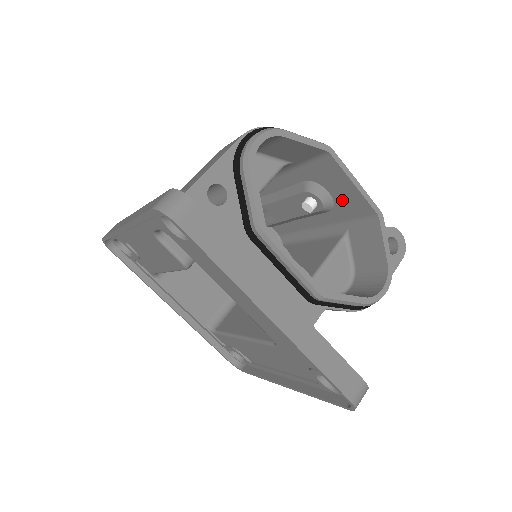
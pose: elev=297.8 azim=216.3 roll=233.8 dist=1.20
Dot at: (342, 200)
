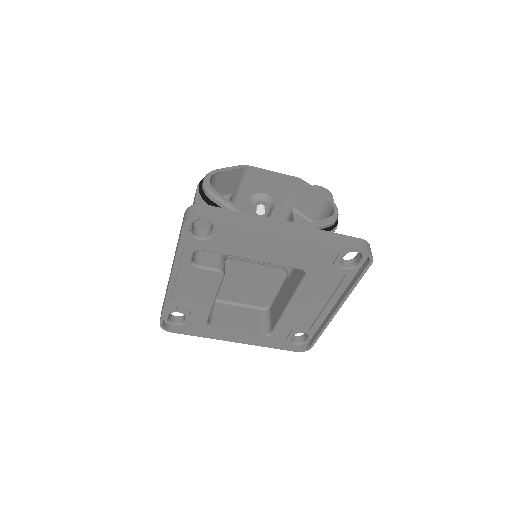
Dot at: (275, 191)
